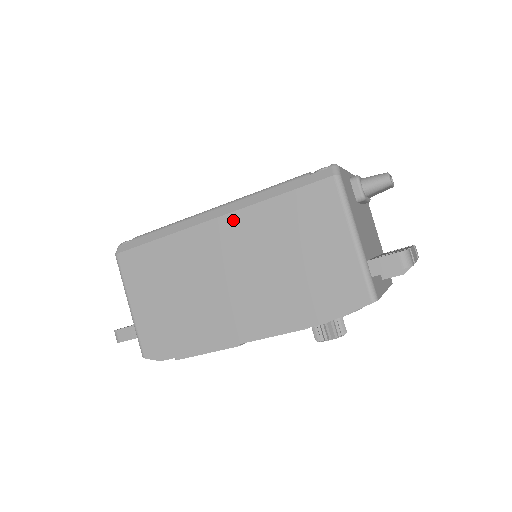
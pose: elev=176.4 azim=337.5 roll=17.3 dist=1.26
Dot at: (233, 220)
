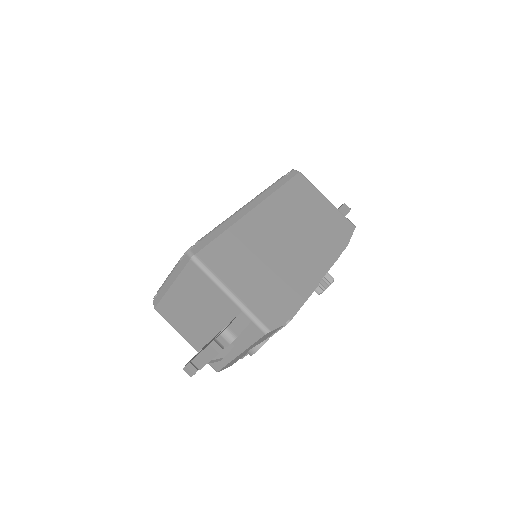
Dot at: (267, 205)
